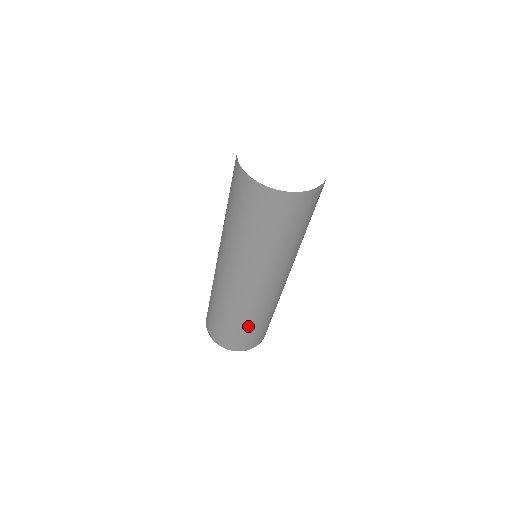
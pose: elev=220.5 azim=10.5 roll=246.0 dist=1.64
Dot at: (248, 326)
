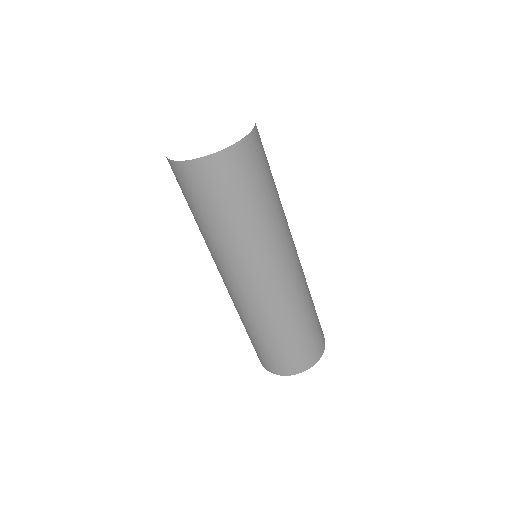
Dot at: (259, 338)
